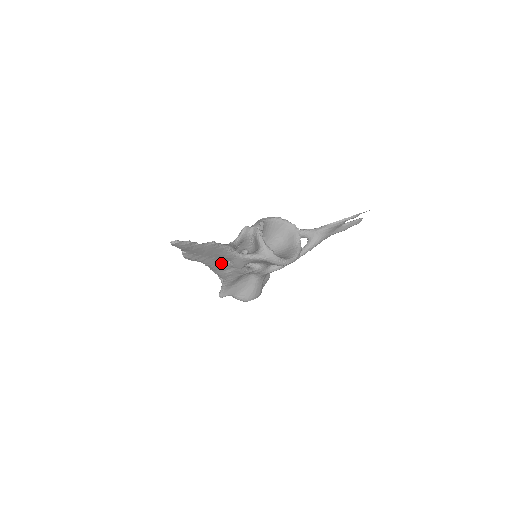
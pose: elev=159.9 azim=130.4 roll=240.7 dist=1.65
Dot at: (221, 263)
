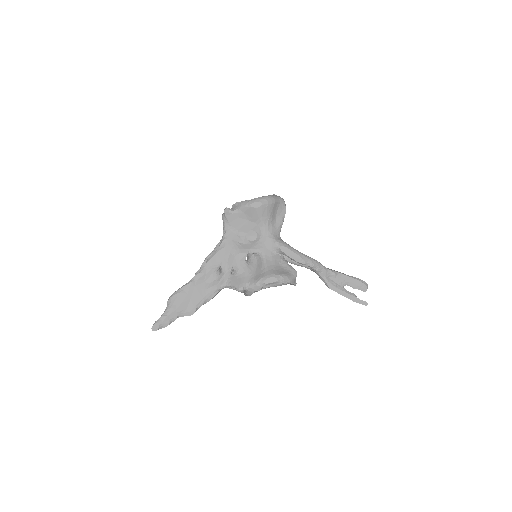
Dot at: occluded
